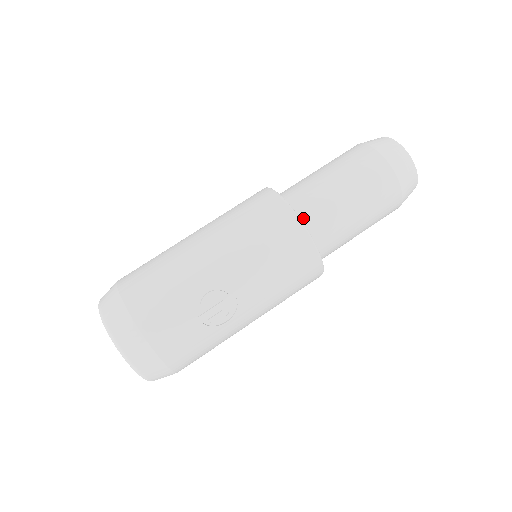
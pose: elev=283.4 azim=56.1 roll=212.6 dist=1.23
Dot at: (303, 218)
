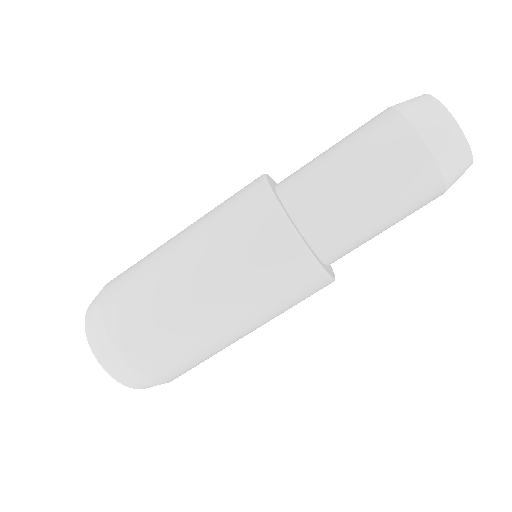
Dot at: occluded
